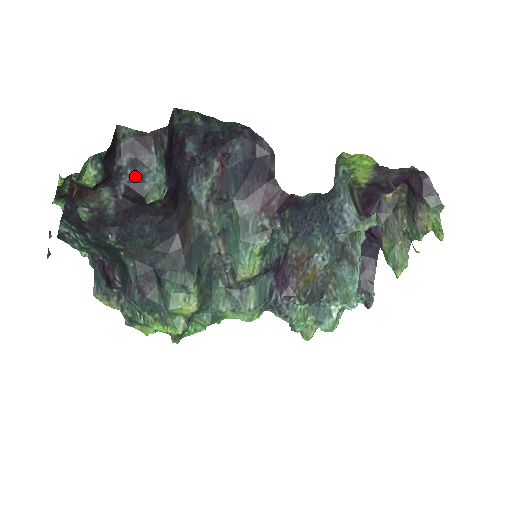
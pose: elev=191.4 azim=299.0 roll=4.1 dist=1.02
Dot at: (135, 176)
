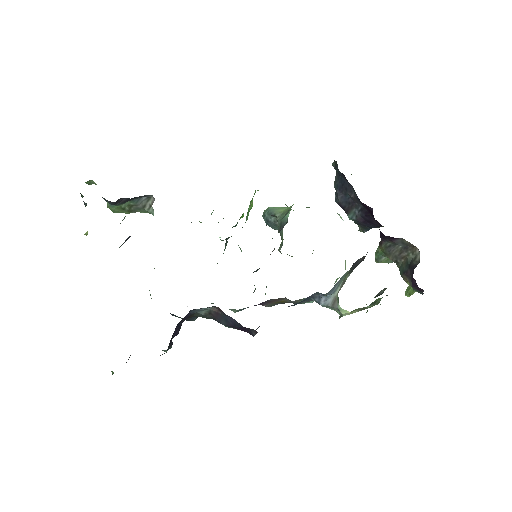
Dot at: occluded
